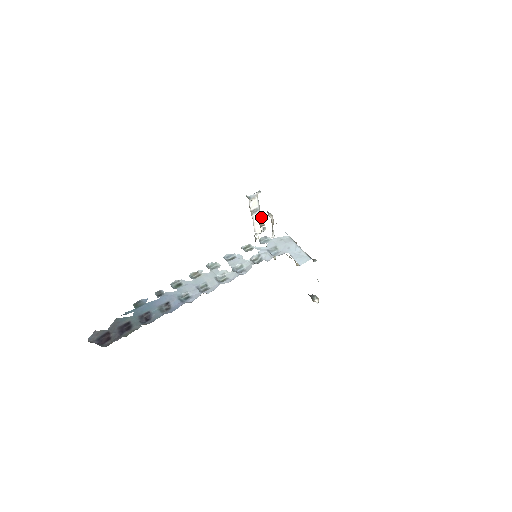
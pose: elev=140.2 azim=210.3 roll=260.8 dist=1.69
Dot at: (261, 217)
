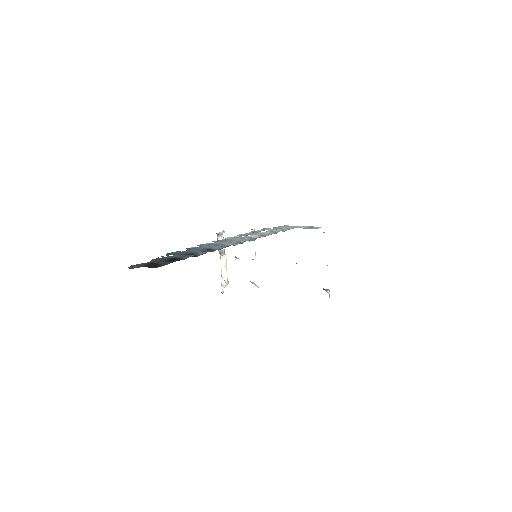
Dot at: (226, 262)
